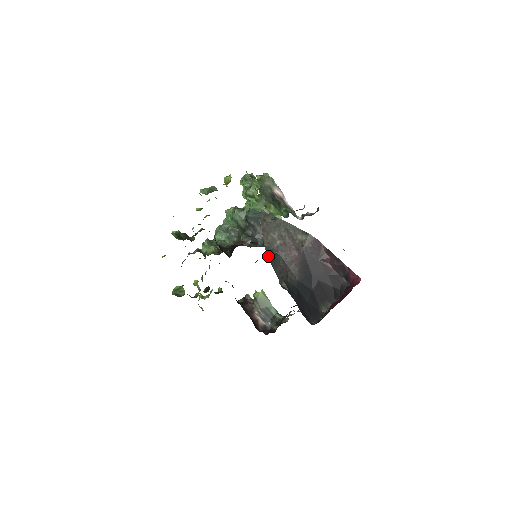
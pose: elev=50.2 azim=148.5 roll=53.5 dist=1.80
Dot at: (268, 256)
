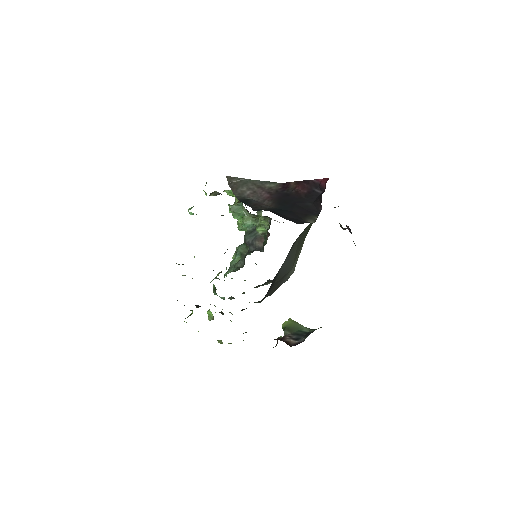
Dot at: (240, 201)
